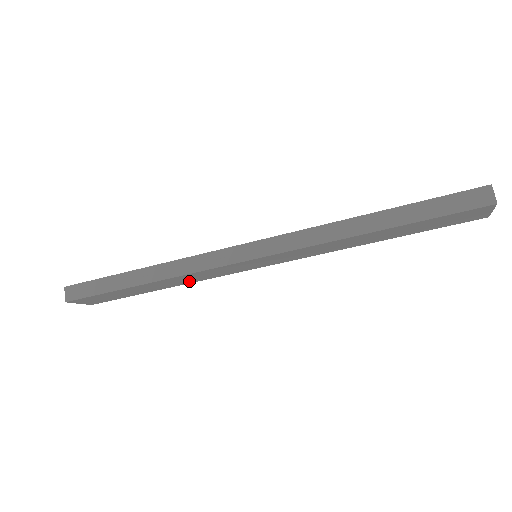
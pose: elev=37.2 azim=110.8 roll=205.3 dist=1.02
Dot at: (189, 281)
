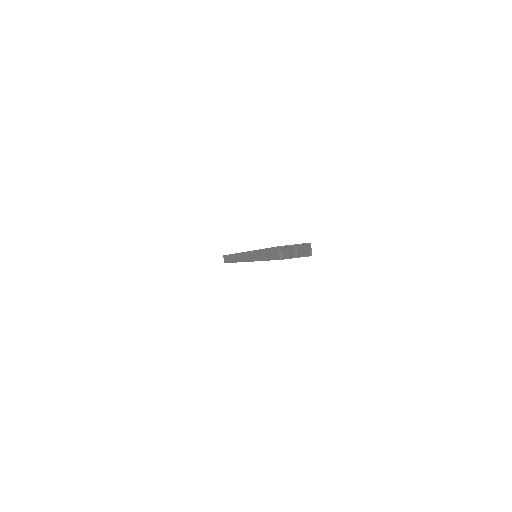
Dot at: occluded
